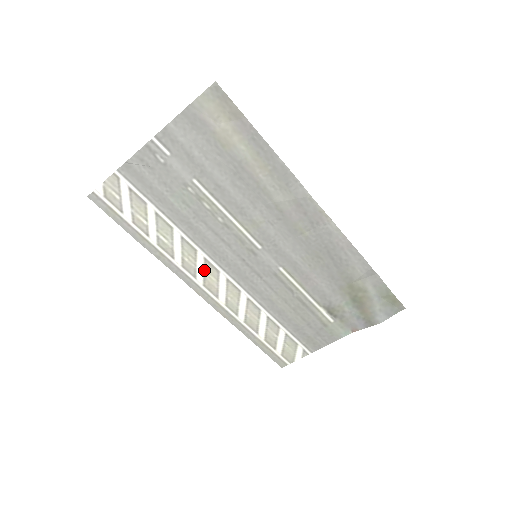
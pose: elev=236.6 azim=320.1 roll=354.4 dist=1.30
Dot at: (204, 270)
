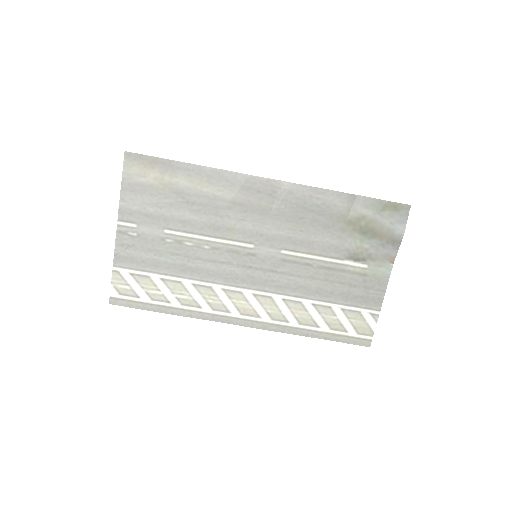
Dot at: (230, 300)
